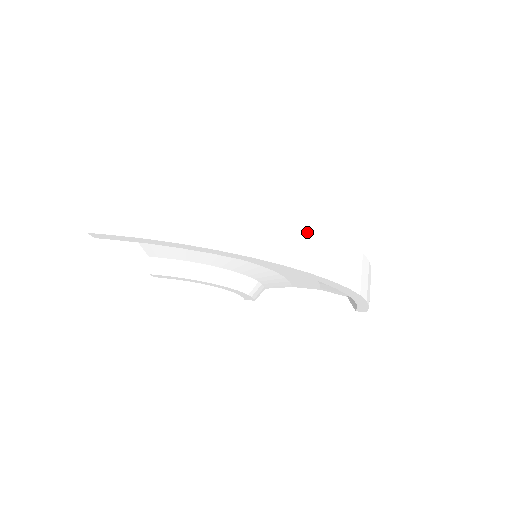
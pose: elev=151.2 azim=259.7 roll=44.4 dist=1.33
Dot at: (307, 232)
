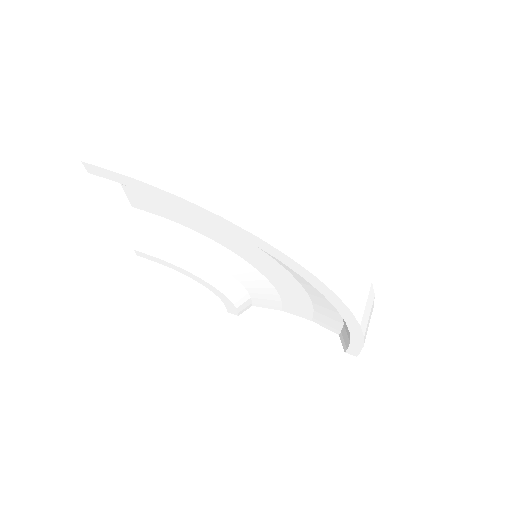
Dot at: (323, 232)
